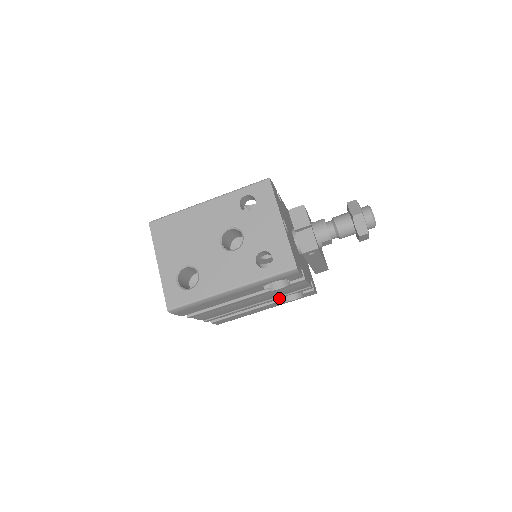
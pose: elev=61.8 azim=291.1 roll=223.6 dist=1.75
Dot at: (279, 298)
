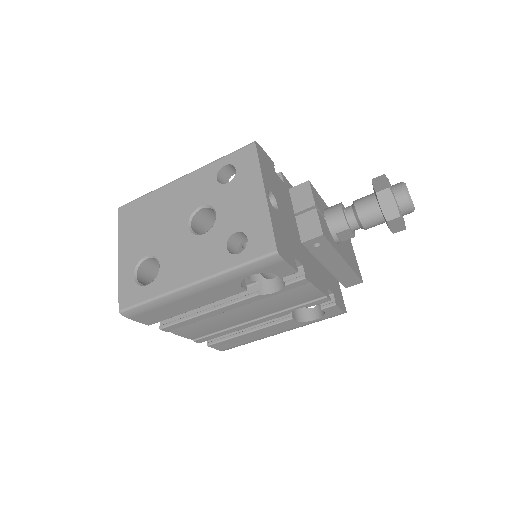
Dot at: (286, 313)
